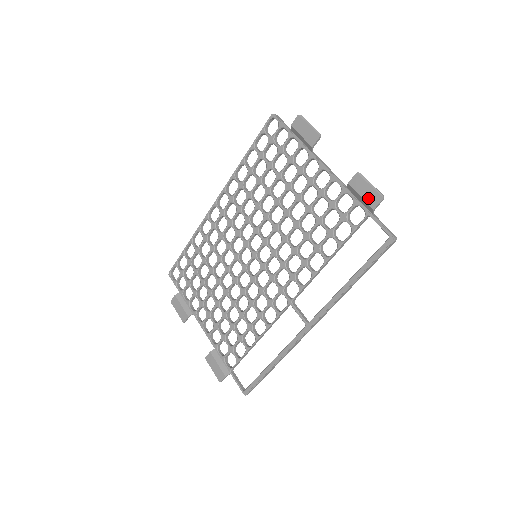
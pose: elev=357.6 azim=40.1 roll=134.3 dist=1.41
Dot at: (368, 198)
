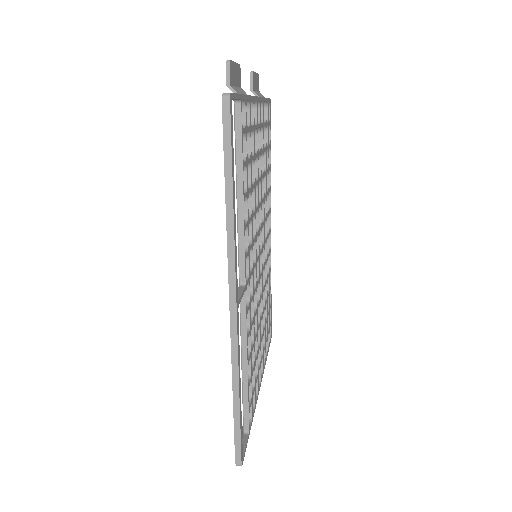
Dot at: occluded
